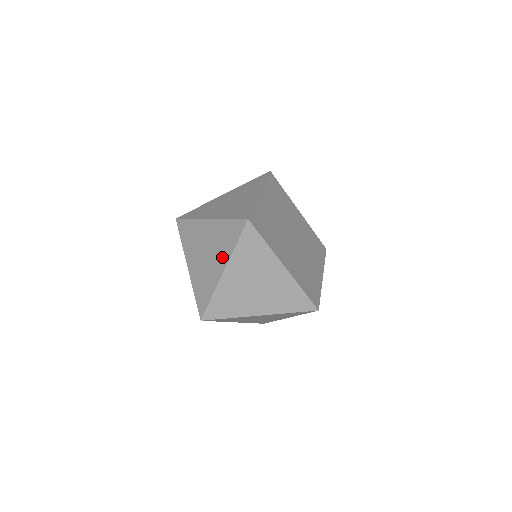
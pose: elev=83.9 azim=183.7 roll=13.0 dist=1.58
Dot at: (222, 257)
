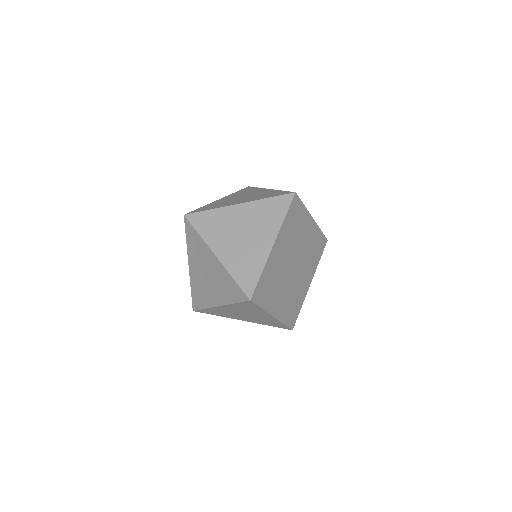
Dot at: (250, 199)
